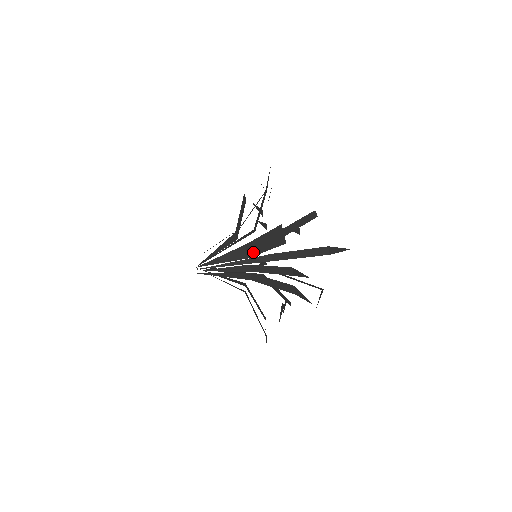
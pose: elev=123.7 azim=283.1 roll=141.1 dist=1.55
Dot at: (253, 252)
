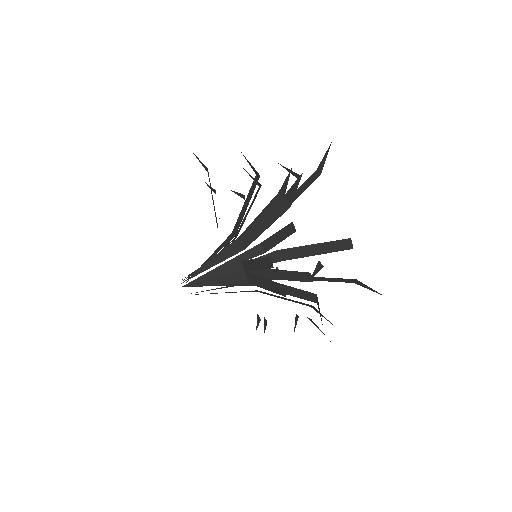
Dot at: occluded
